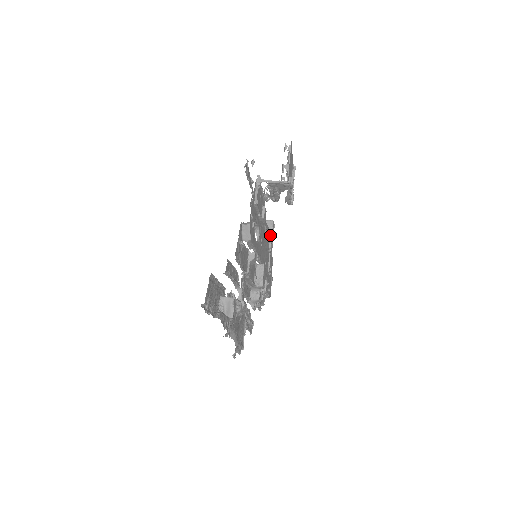
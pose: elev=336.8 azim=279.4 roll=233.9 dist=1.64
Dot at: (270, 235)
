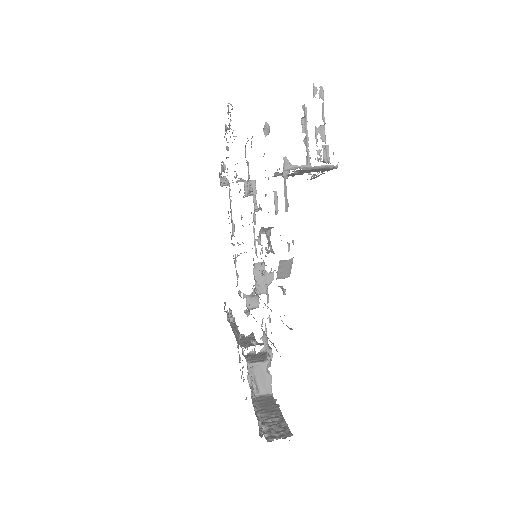
Dot at: (255, 204)
